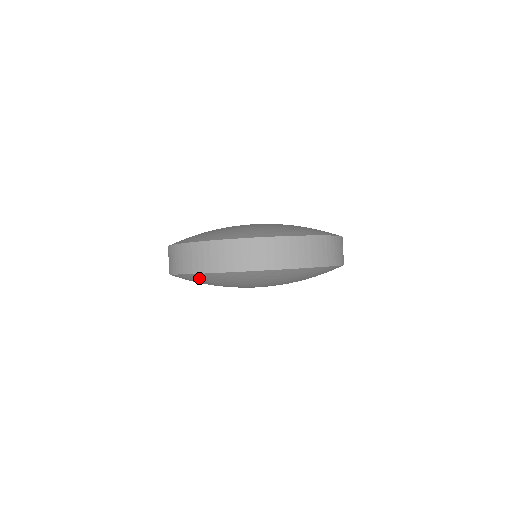
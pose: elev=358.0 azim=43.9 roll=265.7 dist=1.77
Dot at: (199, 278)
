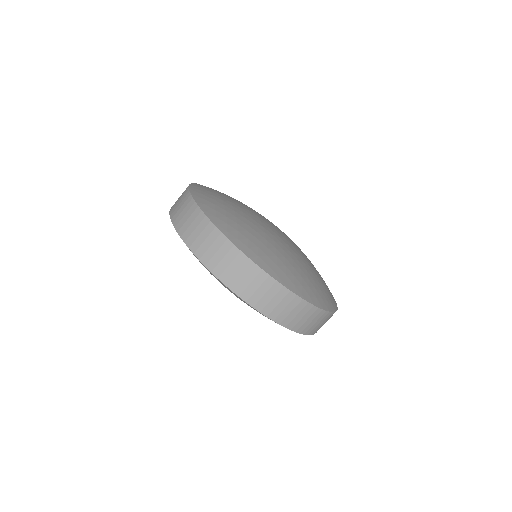
Dot at: occluded
